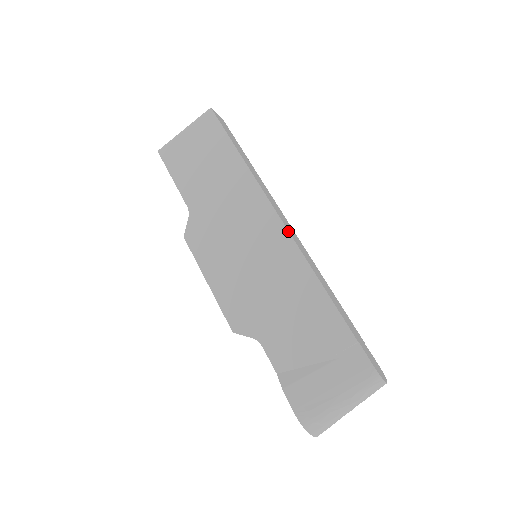
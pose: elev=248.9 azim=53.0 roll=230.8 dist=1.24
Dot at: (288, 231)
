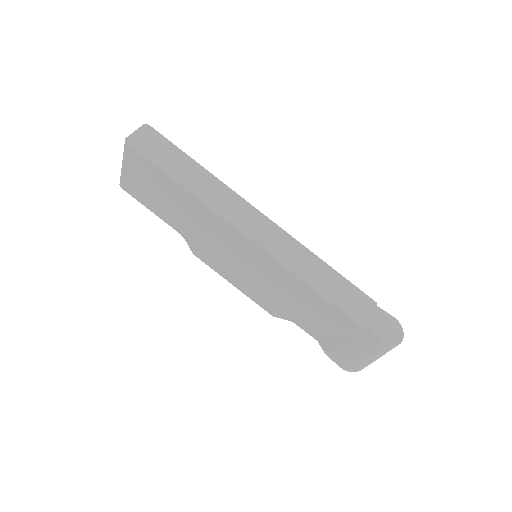
Dot at: (265, 252)
